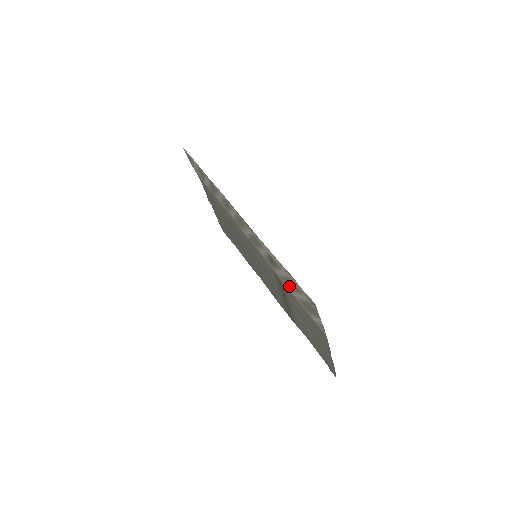
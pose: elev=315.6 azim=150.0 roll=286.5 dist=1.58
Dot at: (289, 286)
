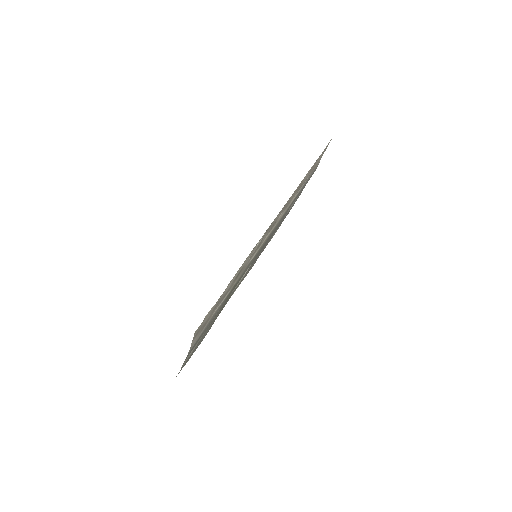
Dot at: (222, 299)
